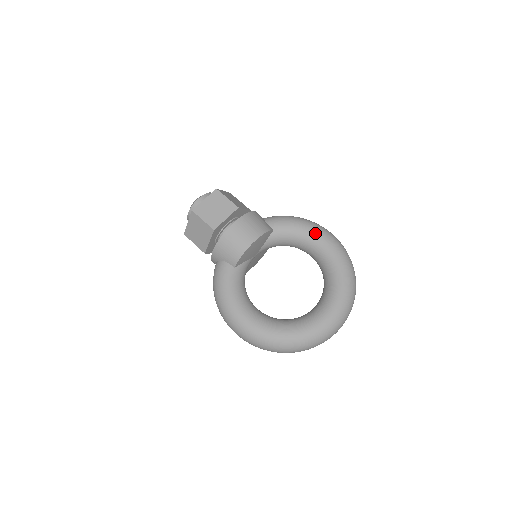
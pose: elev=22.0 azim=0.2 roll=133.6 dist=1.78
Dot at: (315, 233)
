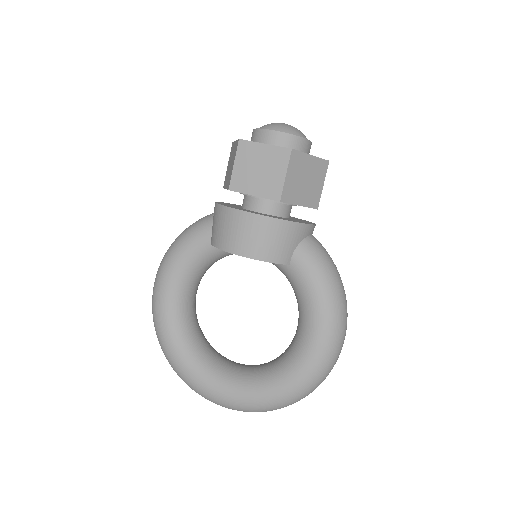
Dot at: (317, 327)
